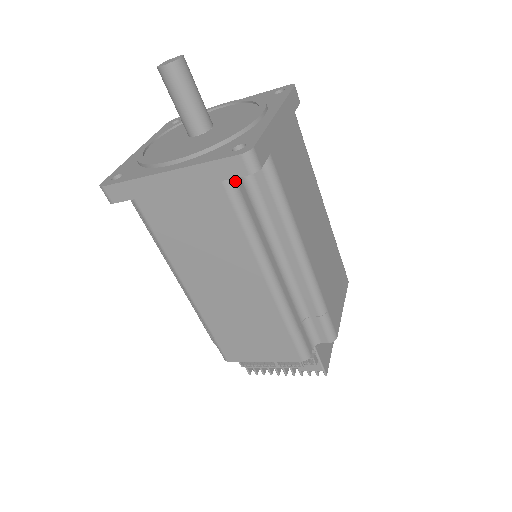
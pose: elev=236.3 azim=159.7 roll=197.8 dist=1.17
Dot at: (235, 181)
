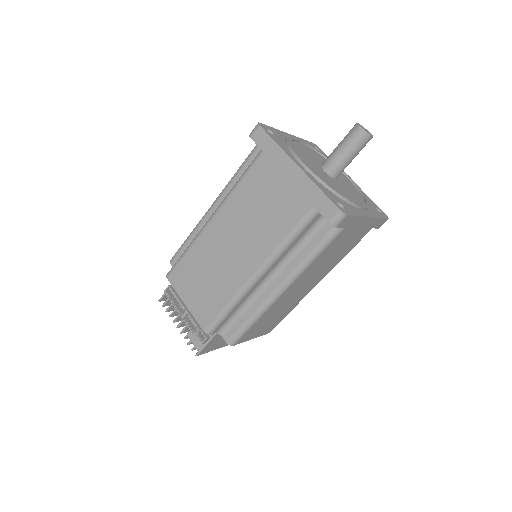
Dot at: (317, 214)
